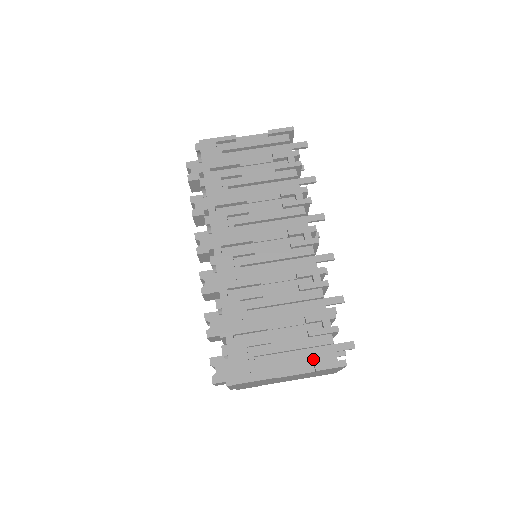
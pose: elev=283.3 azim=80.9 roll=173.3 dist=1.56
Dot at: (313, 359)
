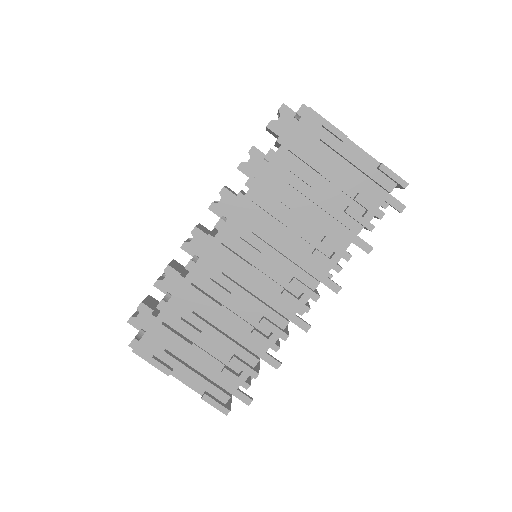
Dot at: (209, 387)
